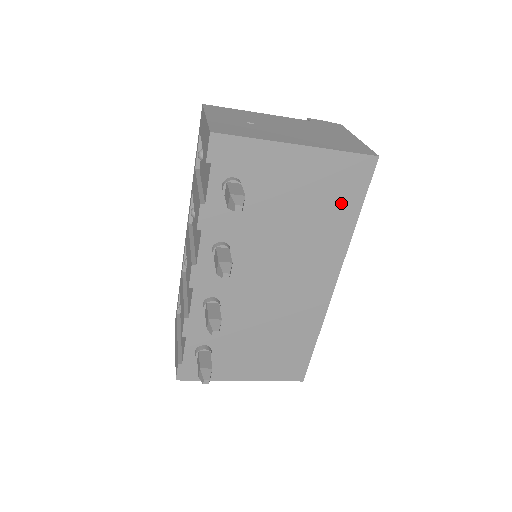
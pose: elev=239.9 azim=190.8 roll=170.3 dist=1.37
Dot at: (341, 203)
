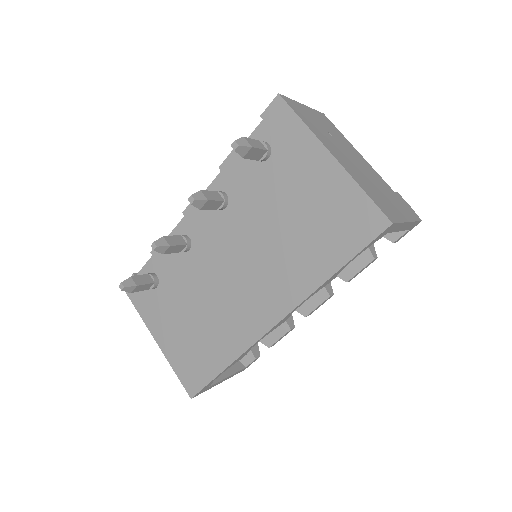
Dot at: (332, 242)
